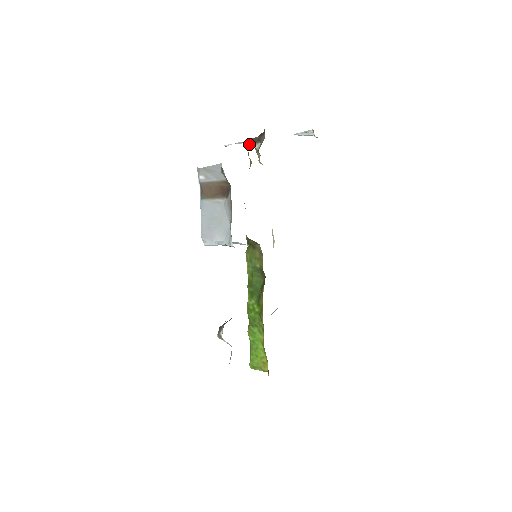
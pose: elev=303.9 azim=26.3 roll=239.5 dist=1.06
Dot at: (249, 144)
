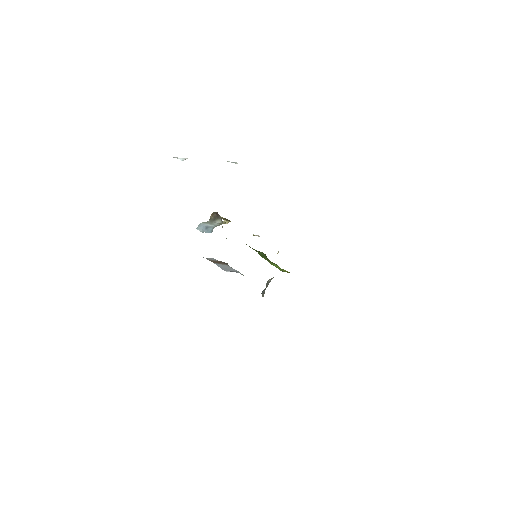
Dot at: (214, 222)
